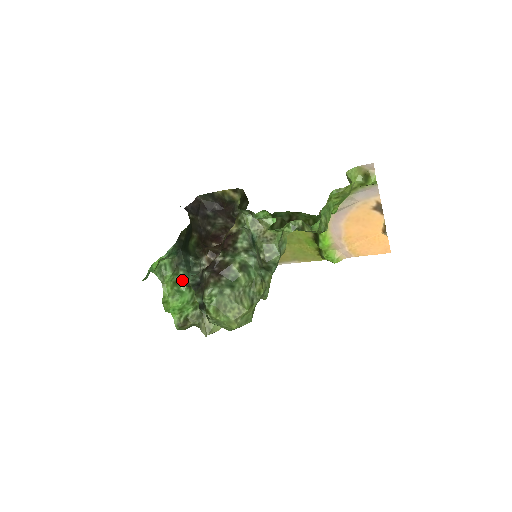
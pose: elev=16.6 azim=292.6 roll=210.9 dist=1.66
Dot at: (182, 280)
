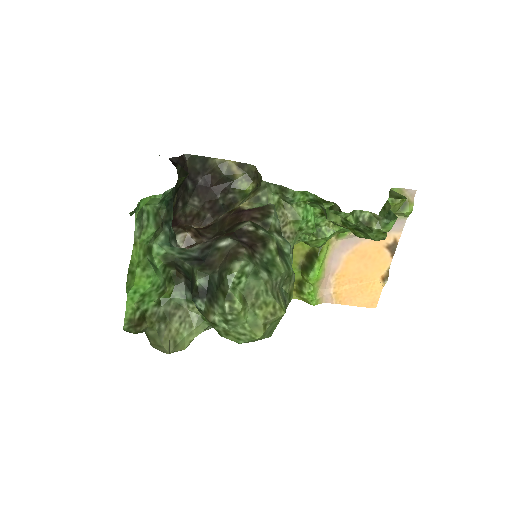
Dot at: (161, 249)
